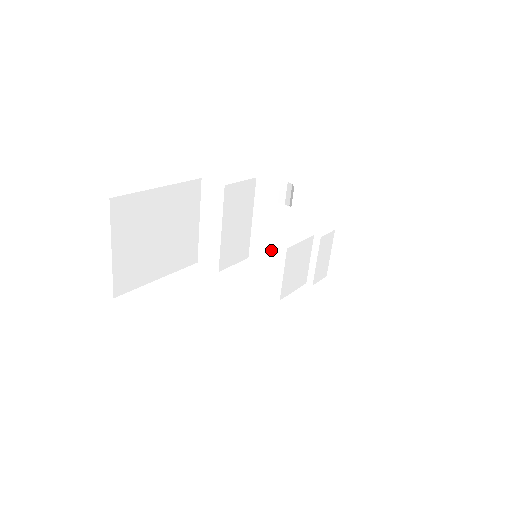
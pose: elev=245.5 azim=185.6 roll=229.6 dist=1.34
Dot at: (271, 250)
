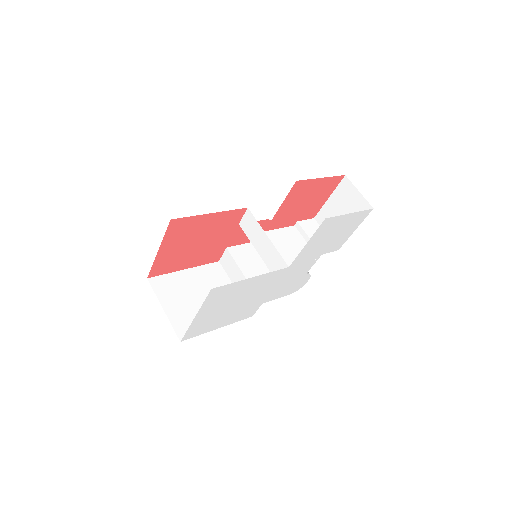
Dot at: (262, 245)
